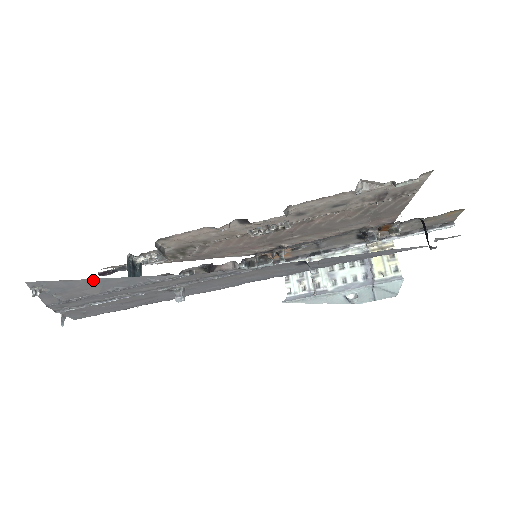
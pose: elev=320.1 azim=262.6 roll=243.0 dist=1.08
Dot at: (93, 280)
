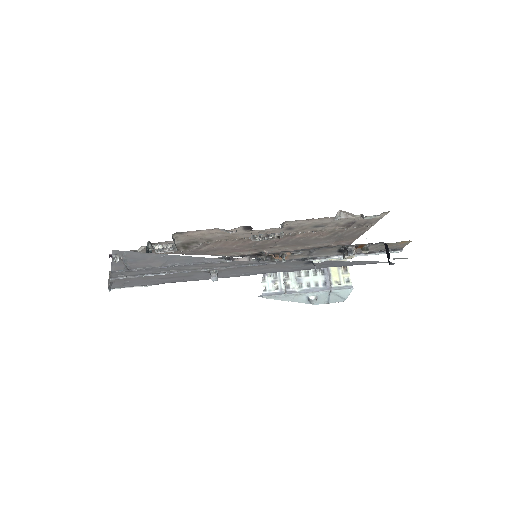
Dot at: (164, 255)
